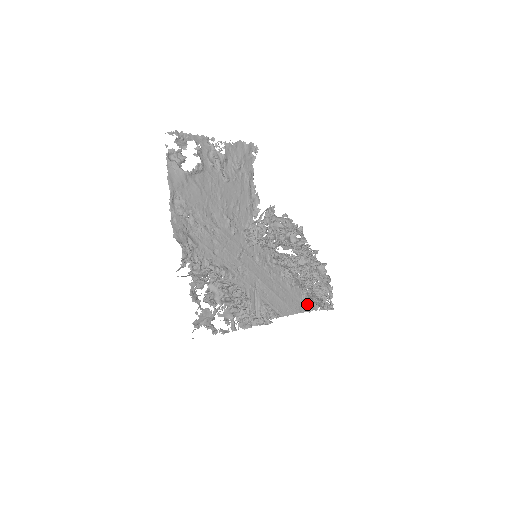
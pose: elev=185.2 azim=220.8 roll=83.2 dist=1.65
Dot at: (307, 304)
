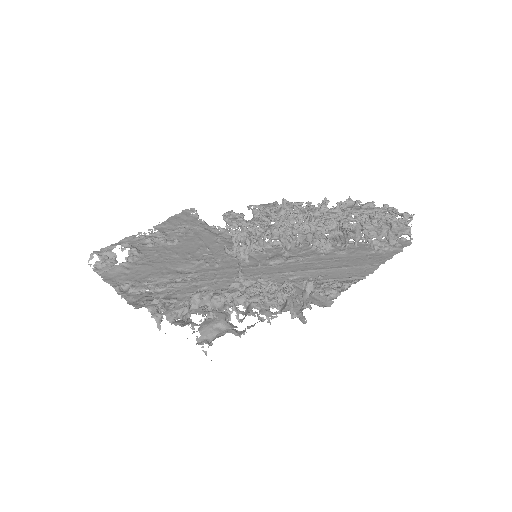
Dot at: (387, 248)
